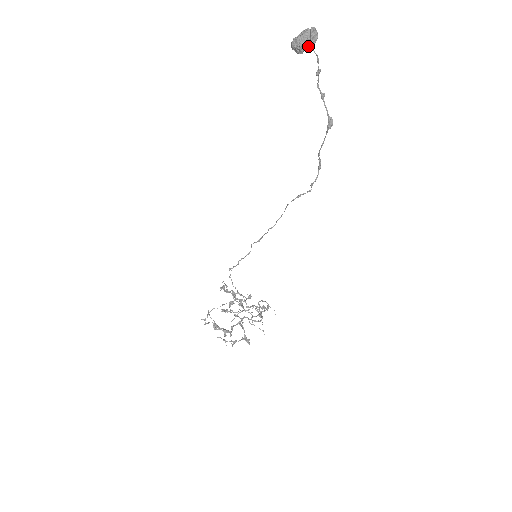
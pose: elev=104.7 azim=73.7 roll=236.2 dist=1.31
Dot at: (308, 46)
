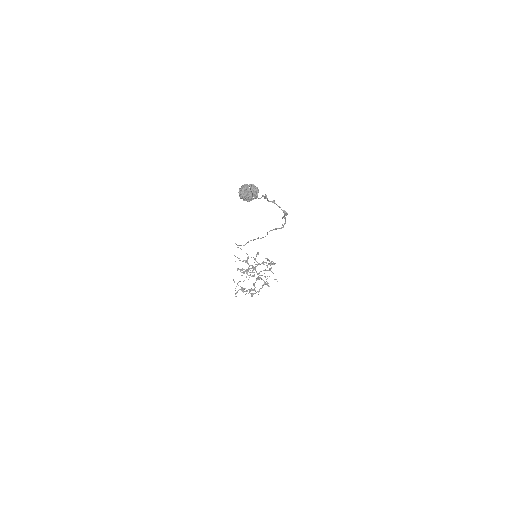
Dot at: (253, 199)
